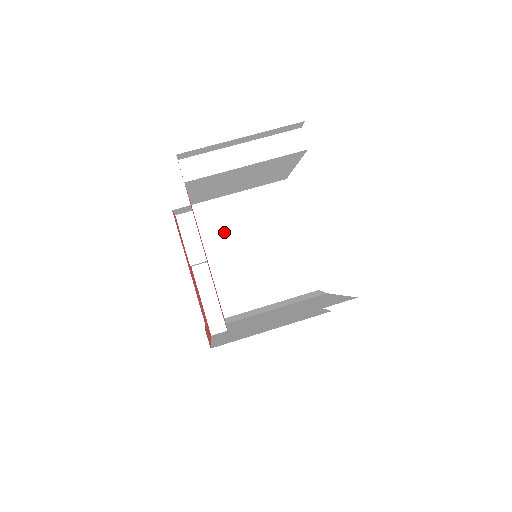
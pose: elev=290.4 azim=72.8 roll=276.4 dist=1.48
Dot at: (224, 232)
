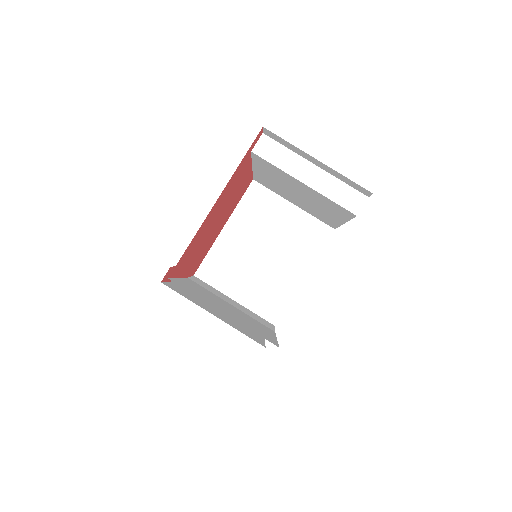
Dot at: (255, 219)
